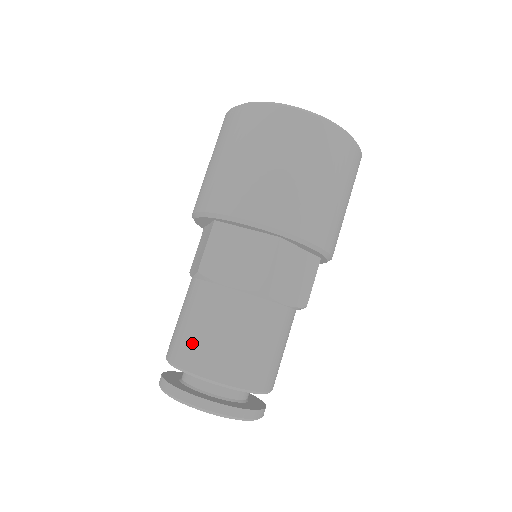
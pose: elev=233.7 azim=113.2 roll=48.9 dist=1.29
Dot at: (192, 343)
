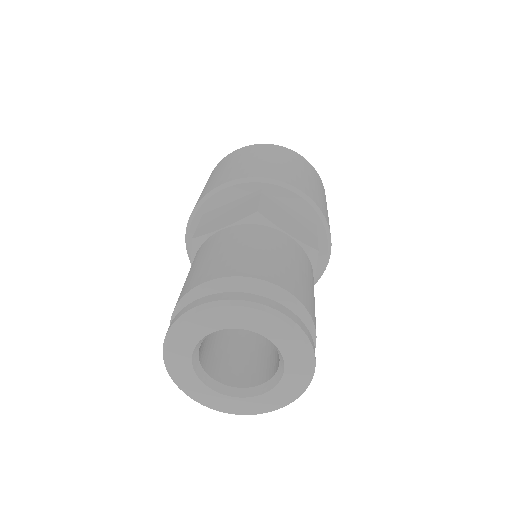
Dot at: (194, 274)
